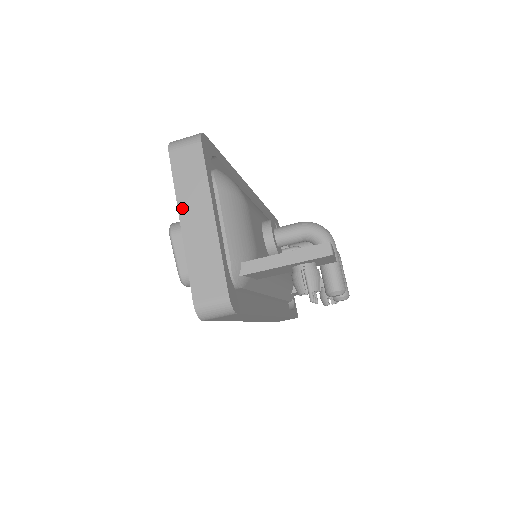
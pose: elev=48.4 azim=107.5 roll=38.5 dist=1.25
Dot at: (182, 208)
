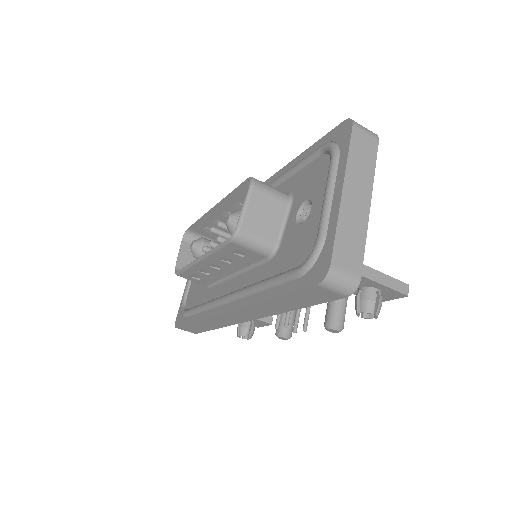
Dot at: (348, 178)
